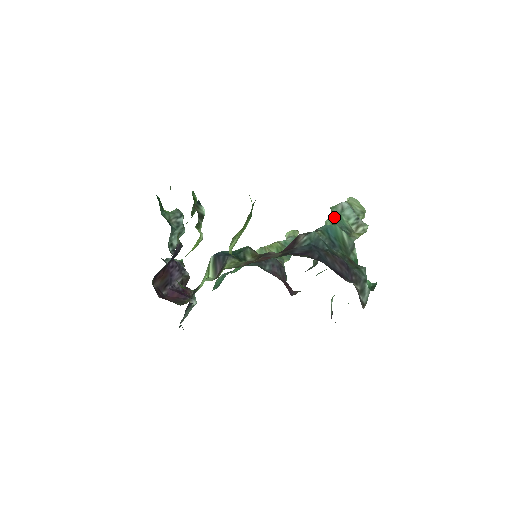
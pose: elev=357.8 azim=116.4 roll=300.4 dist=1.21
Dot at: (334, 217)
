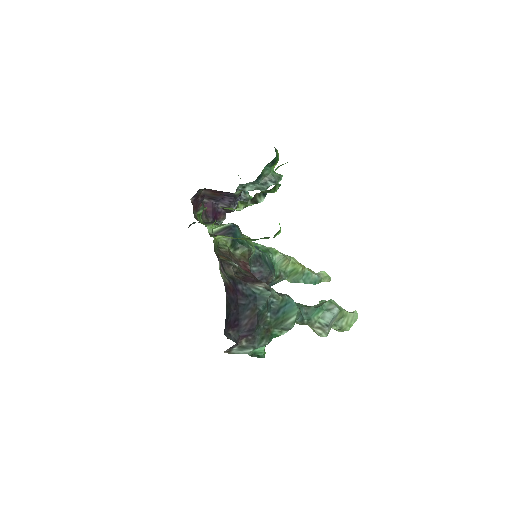
Dot at: (320, 305)
